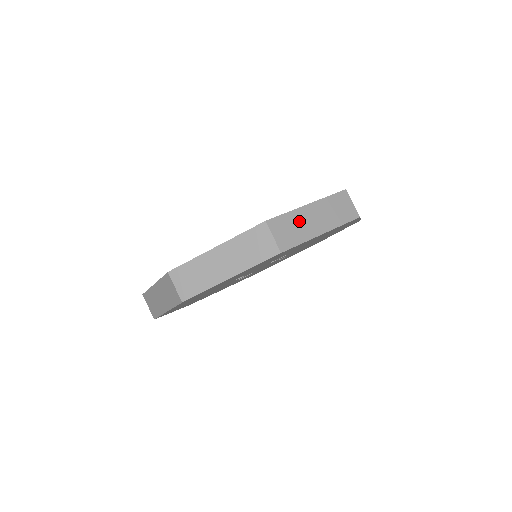
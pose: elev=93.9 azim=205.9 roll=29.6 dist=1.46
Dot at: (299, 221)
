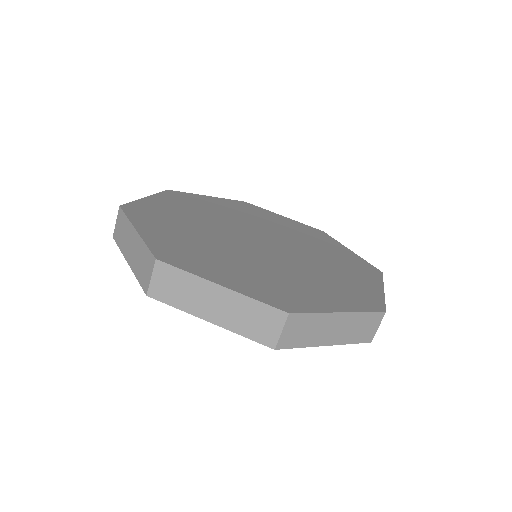
Dot at: occluded
